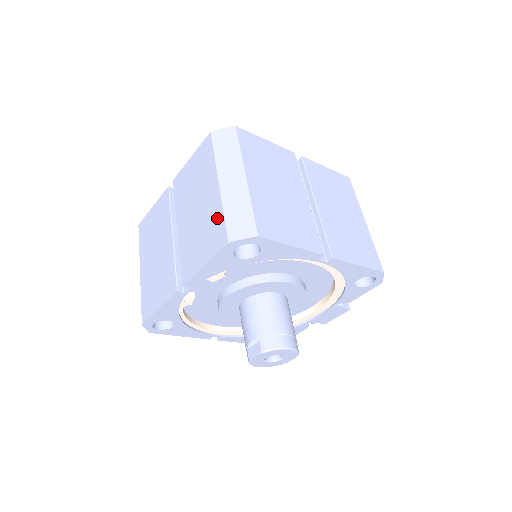
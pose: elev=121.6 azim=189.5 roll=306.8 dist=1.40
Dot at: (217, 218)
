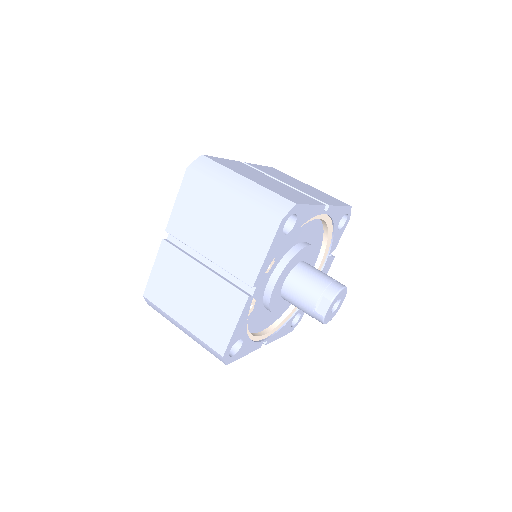
Dot at: (252, 215)
